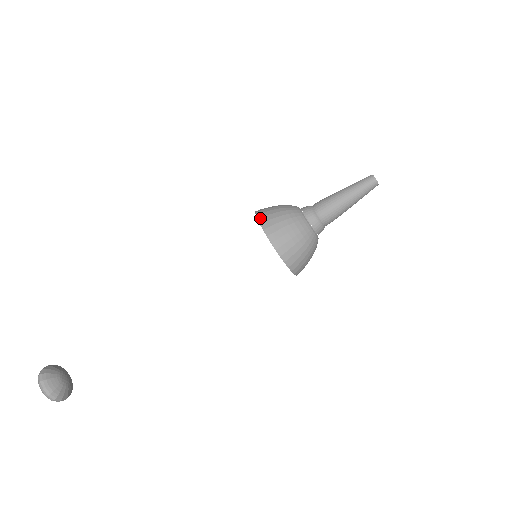
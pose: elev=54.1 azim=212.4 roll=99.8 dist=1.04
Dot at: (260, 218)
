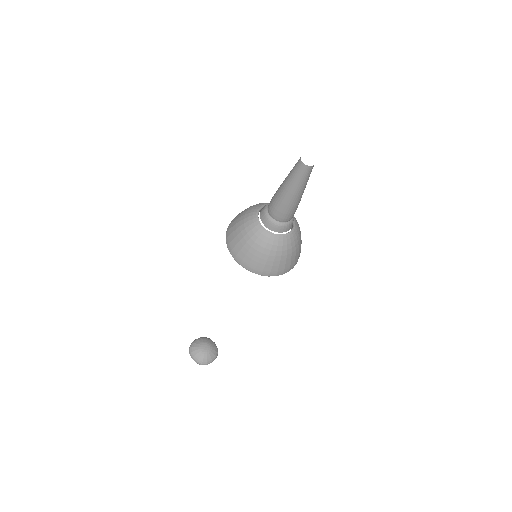
Dot at: (226, 232)
